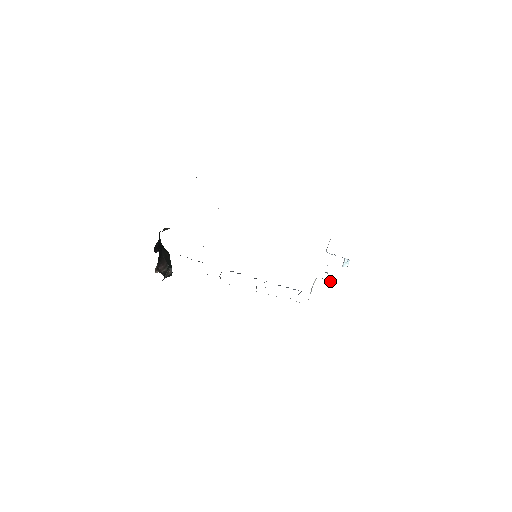
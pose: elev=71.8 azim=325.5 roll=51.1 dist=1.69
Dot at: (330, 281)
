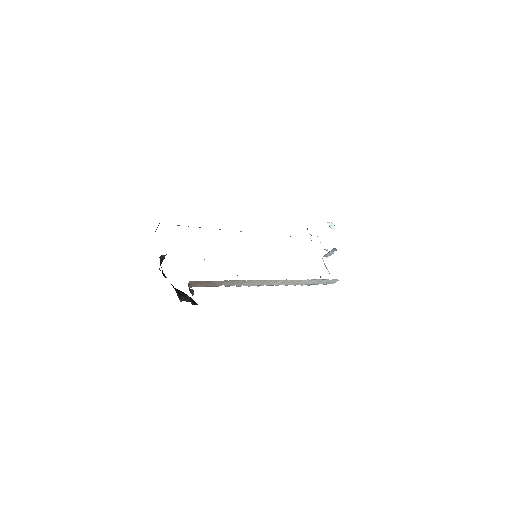
Dot at: (334, 250)
